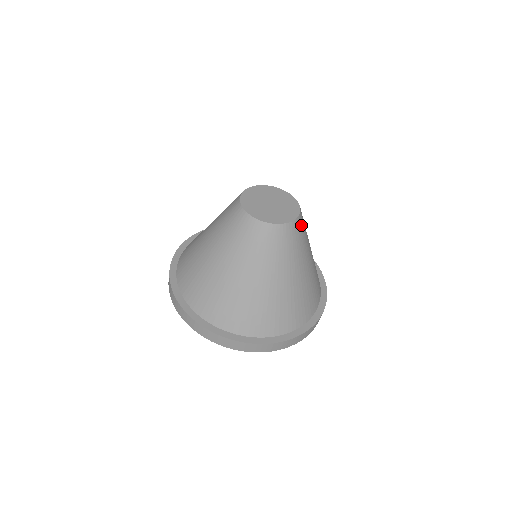
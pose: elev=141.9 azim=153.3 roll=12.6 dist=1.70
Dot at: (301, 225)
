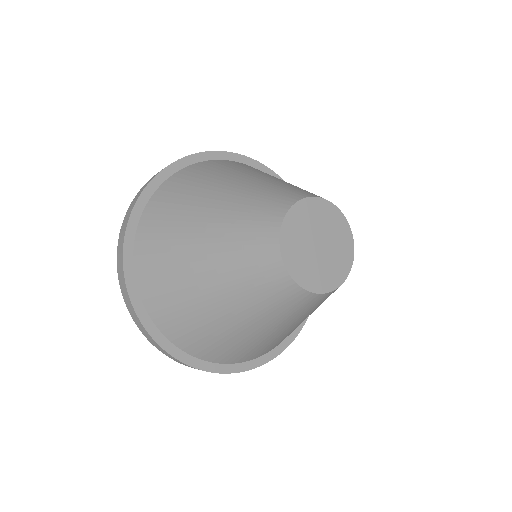
Dot at: occluded
